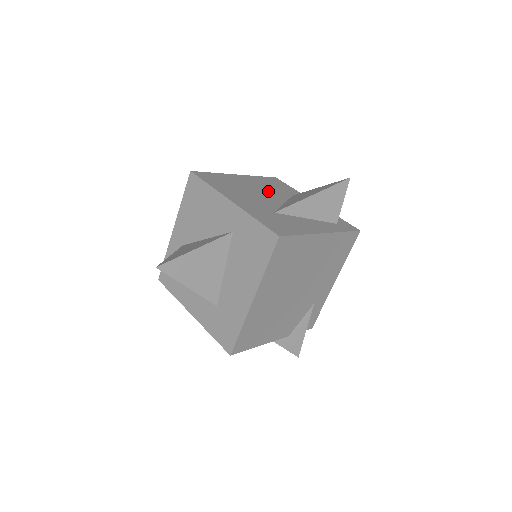
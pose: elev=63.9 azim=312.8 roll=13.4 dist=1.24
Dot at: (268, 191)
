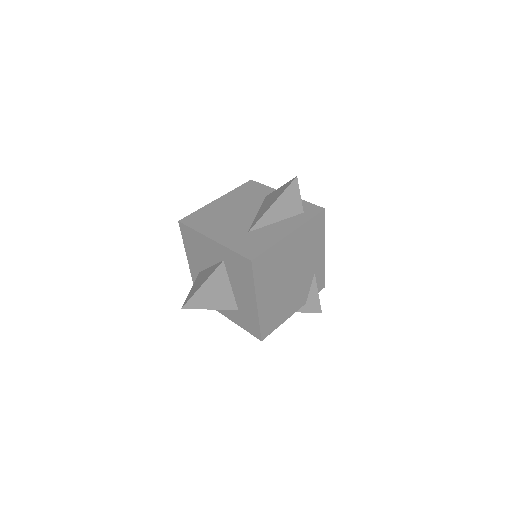
Dot at: (243, 205)
